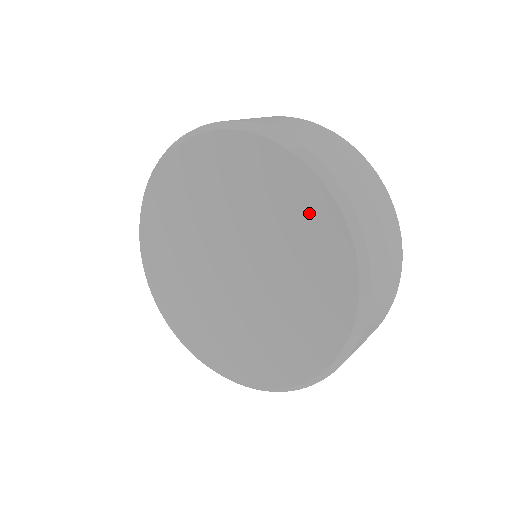
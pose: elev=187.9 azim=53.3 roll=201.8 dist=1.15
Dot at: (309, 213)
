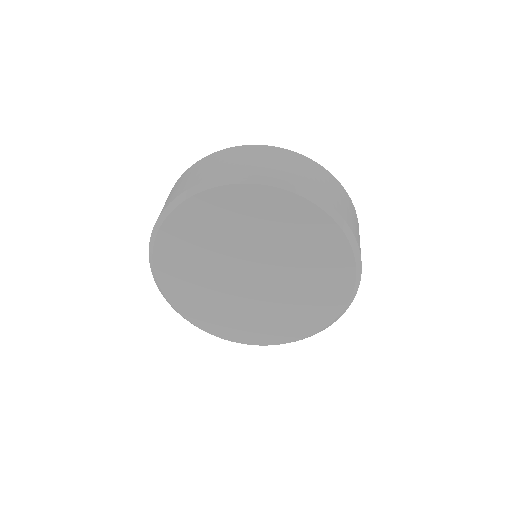
Dot at: (312, 229)
